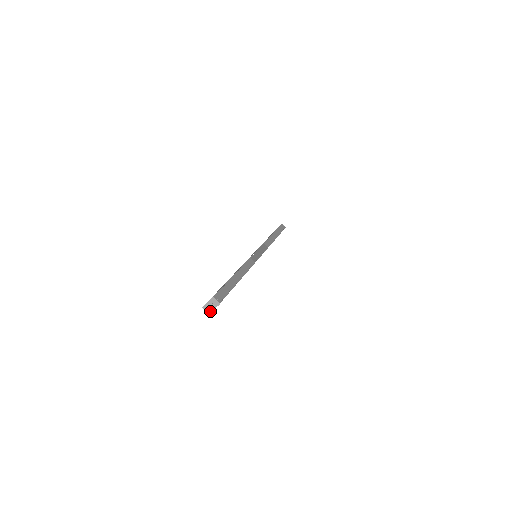
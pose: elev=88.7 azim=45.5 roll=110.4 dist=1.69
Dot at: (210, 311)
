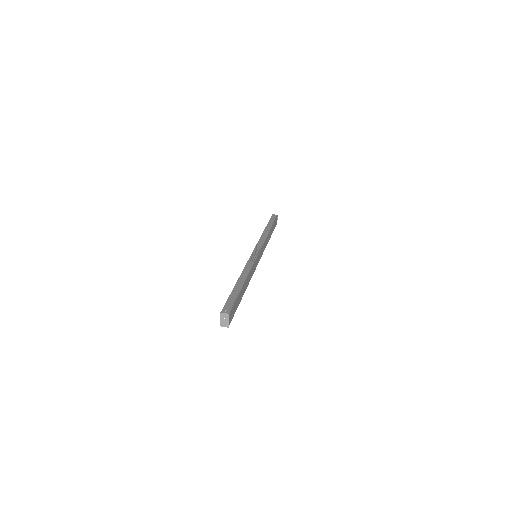
Dot at: (227, 325)
